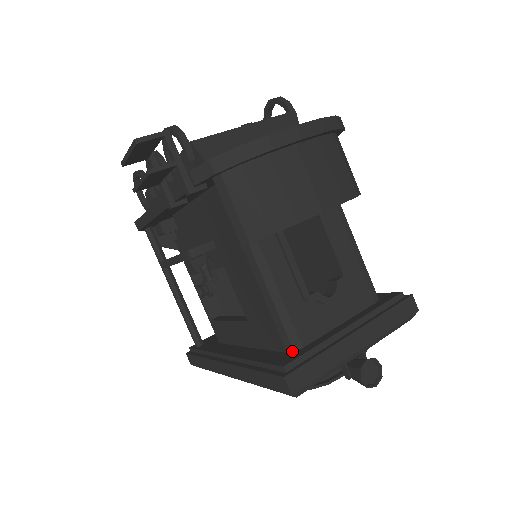
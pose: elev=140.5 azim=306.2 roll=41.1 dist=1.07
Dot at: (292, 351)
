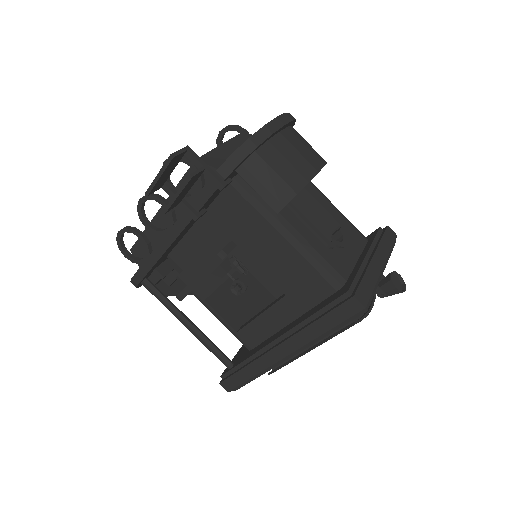
Dot at: (341, 287)
